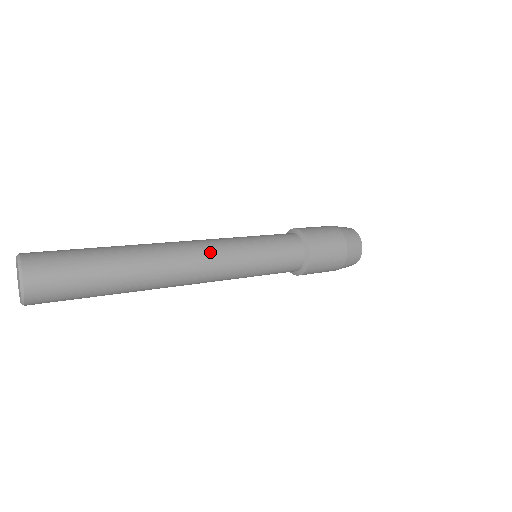
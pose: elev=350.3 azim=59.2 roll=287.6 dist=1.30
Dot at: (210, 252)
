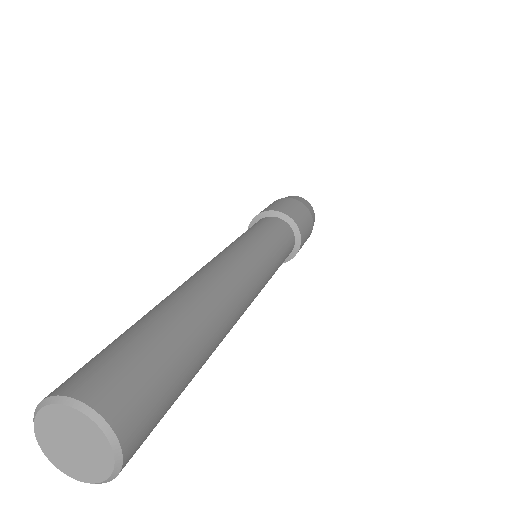
Dot at: (242, 262)
